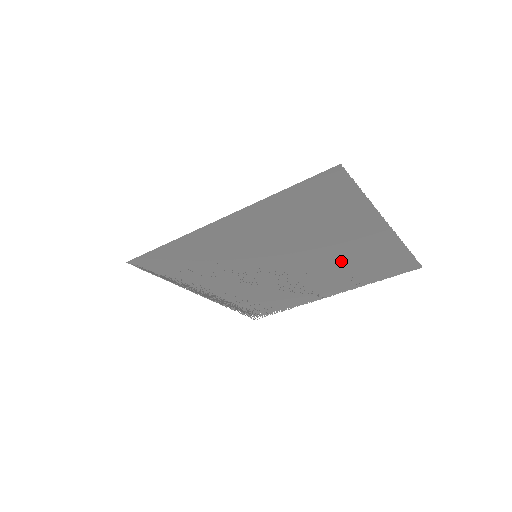
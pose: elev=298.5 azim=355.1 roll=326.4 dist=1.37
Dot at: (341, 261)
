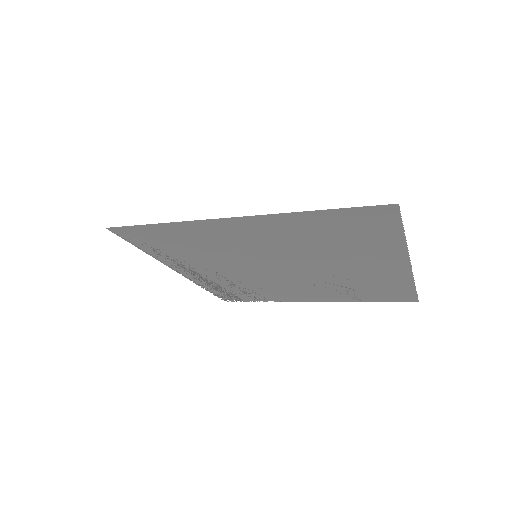
Dot at: (342, 279)
